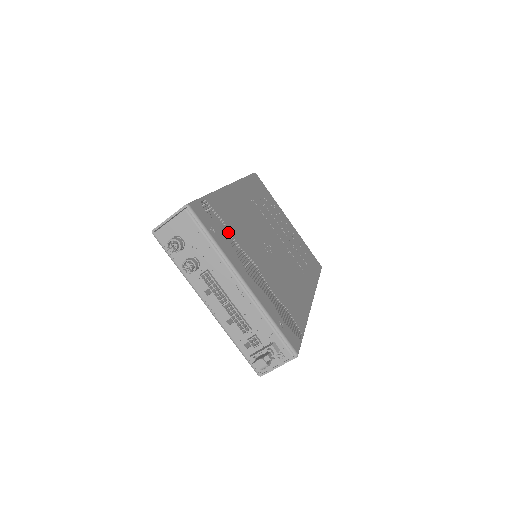
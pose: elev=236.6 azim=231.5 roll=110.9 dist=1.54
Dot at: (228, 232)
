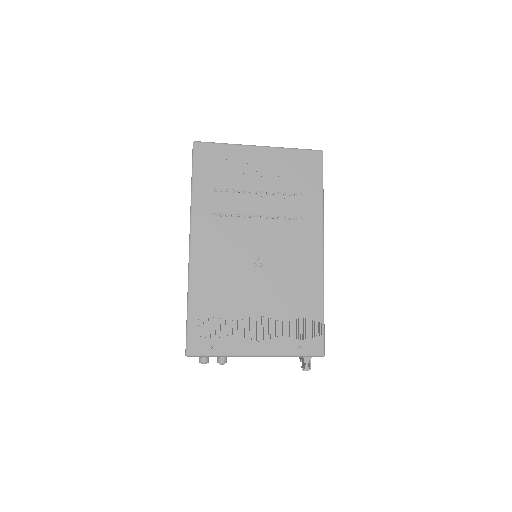
Dot at: occluded
